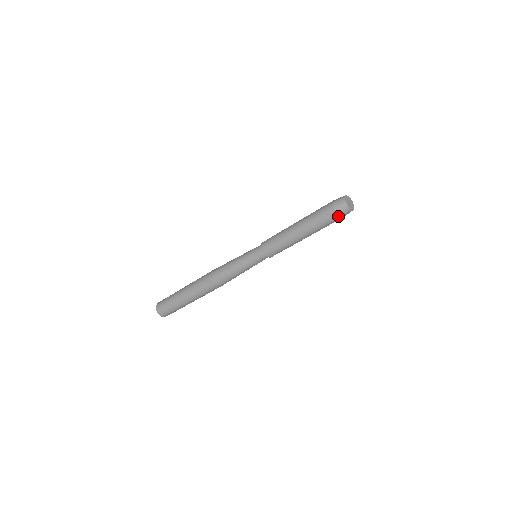
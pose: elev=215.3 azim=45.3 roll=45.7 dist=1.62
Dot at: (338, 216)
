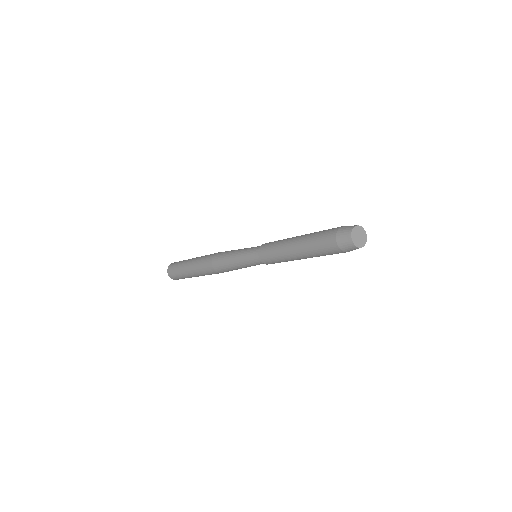
Dot at: (337, 246)
